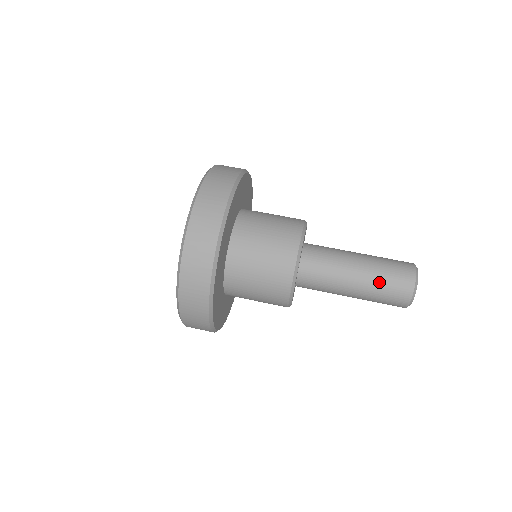
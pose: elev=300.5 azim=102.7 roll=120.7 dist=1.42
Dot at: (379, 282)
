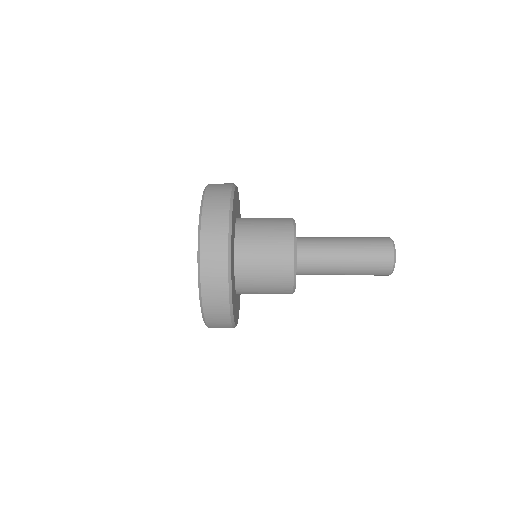
Dot at: (364, 244)
